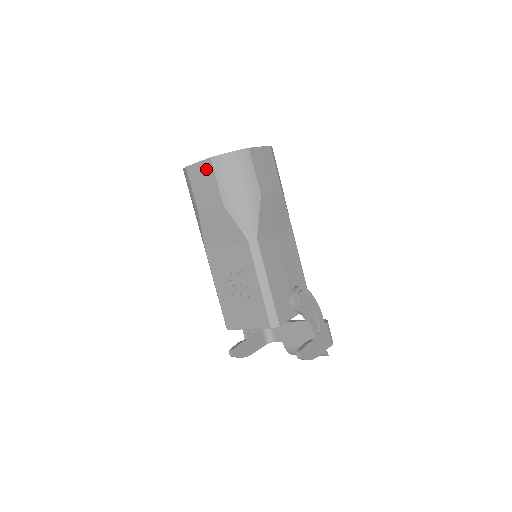
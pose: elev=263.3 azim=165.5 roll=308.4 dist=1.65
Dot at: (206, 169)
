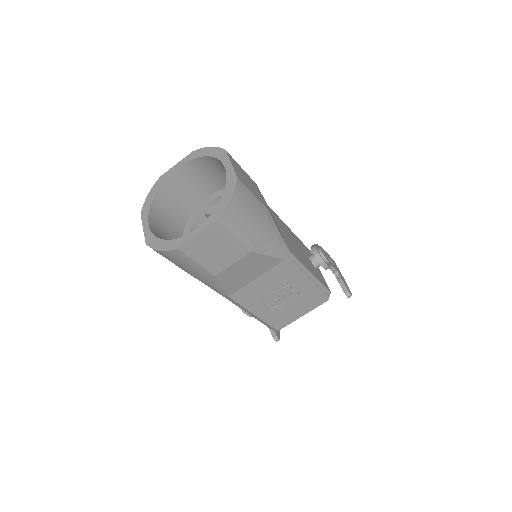
Dot at: (213, 235)
